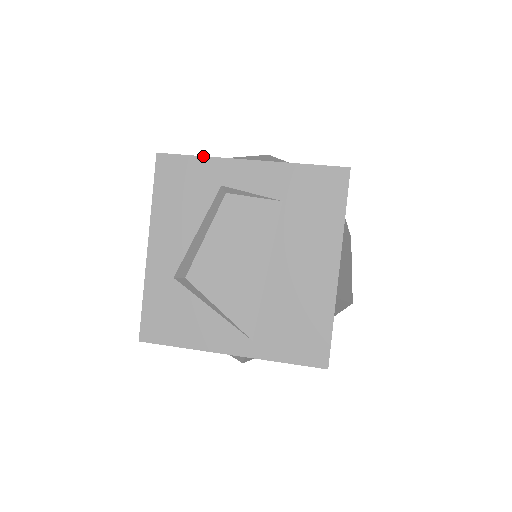
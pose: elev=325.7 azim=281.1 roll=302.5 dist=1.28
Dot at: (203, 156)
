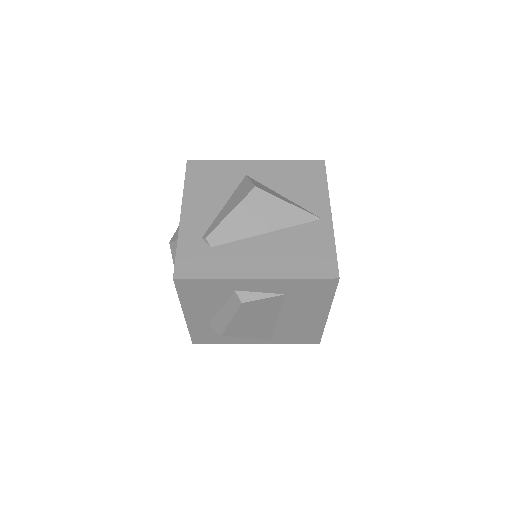
Dot at: (215, 279)
